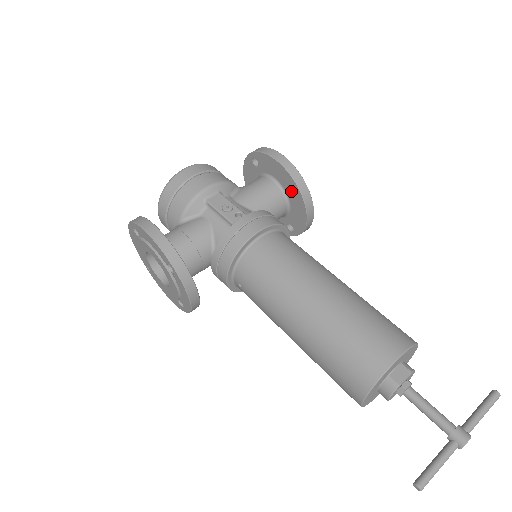
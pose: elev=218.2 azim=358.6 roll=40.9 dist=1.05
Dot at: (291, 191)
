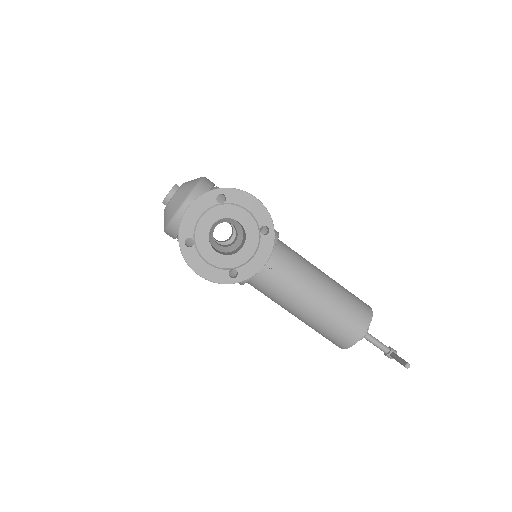
Dot at: occluded
